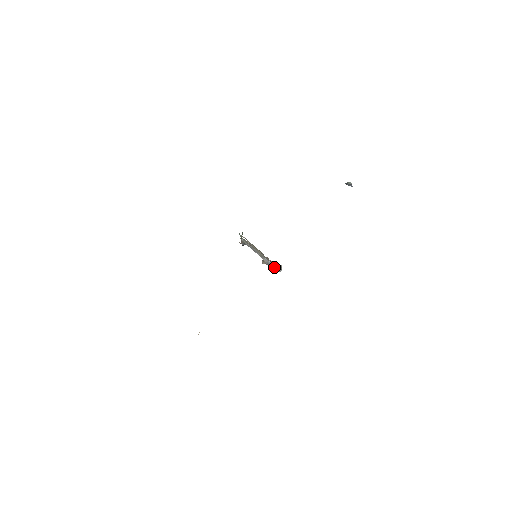
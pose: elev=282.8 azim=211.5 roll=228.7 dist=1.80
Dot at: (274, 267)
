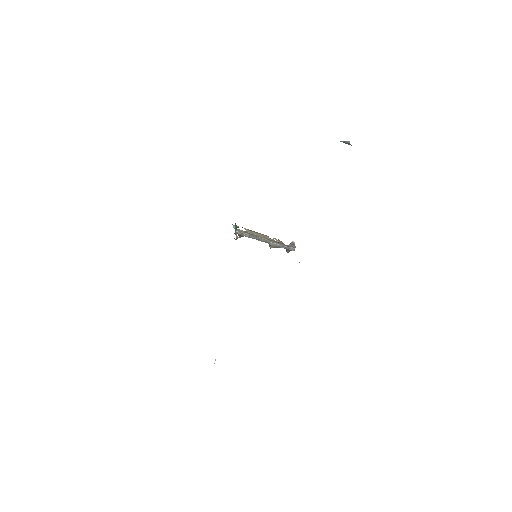
Dot at: (285, 248)
